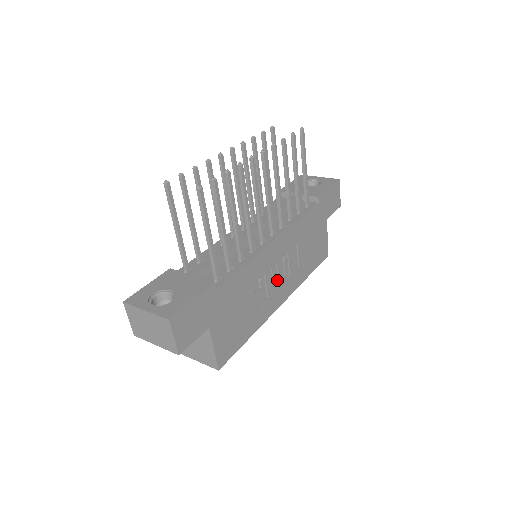
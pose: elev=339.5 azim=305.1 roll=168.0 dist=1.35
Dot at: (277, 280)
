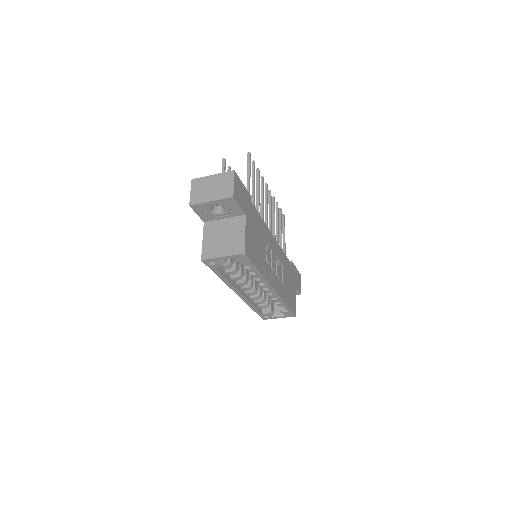
Dot at: (273, 266)
